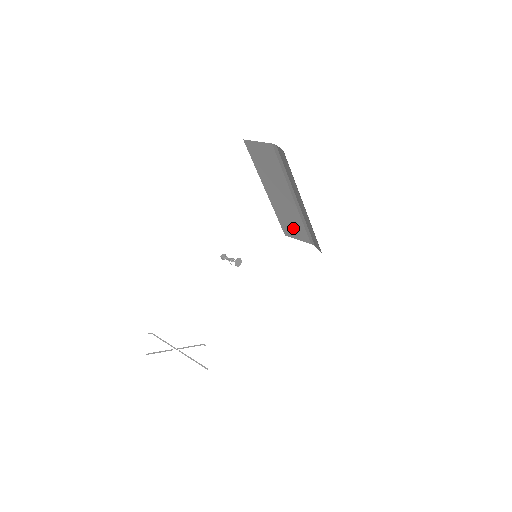
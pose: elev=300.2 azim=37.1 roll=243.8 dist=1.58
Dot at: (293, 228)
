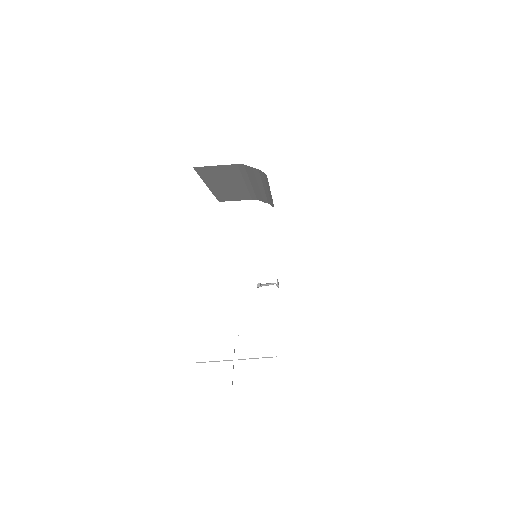
Dot at: (233, 197)
